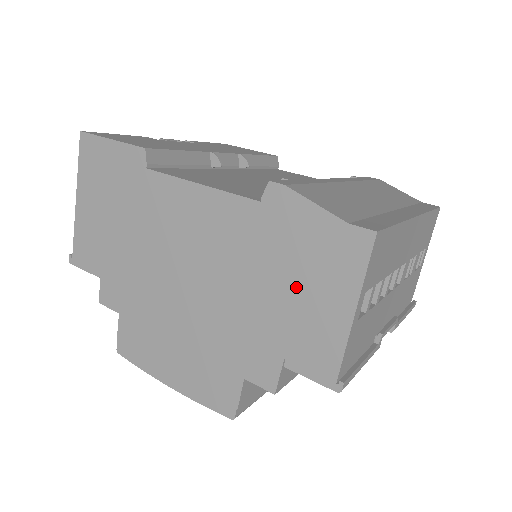
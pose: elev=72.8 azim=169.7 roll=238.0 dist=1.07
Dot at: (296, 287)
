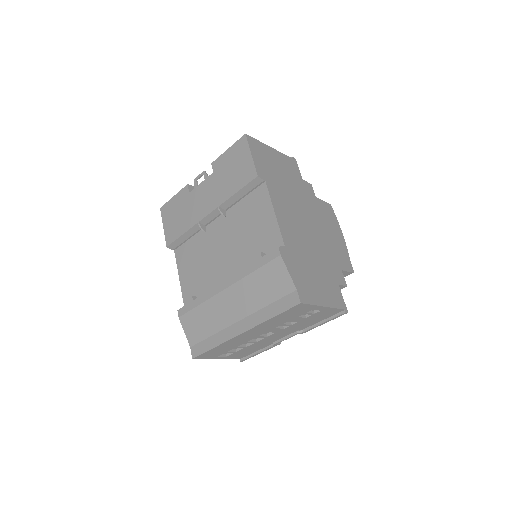
Dot at: occluded
